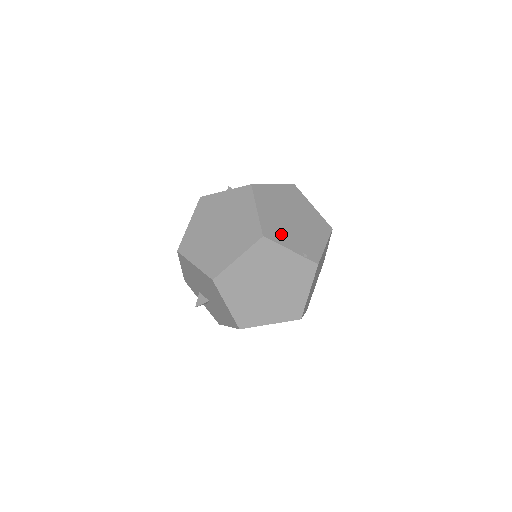
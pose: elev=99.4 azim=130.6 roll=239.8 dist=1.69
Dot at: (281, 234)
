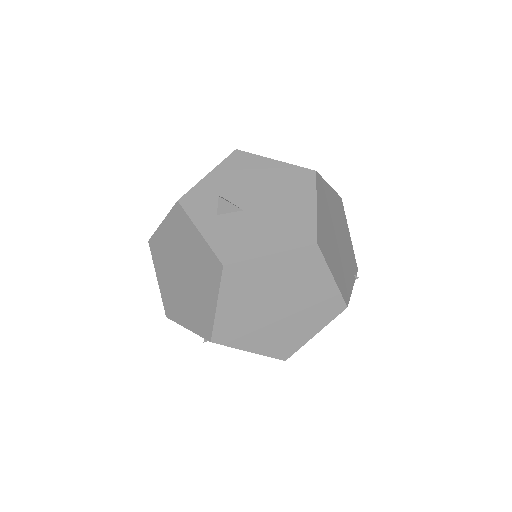
Dot at: (346, 279)
